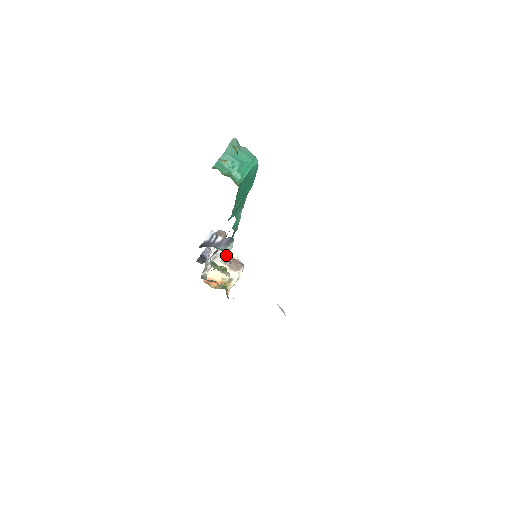
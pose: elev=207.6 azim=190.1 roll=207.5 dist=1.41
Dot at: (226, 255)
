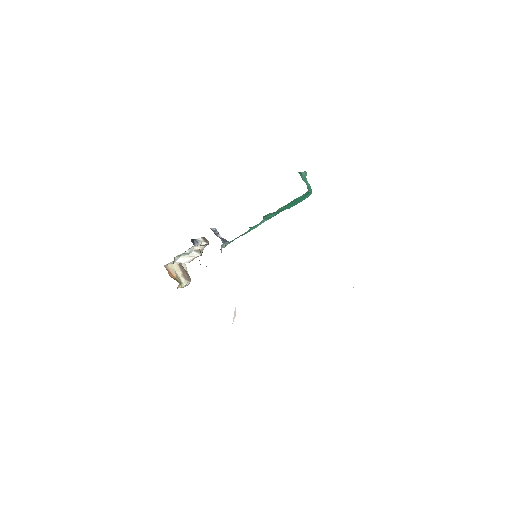
Dot at: occluded
